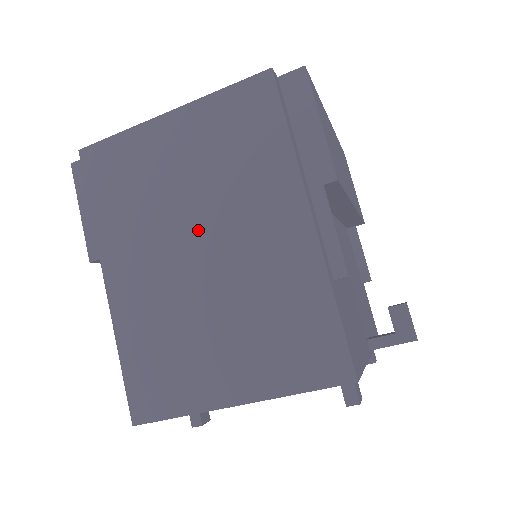
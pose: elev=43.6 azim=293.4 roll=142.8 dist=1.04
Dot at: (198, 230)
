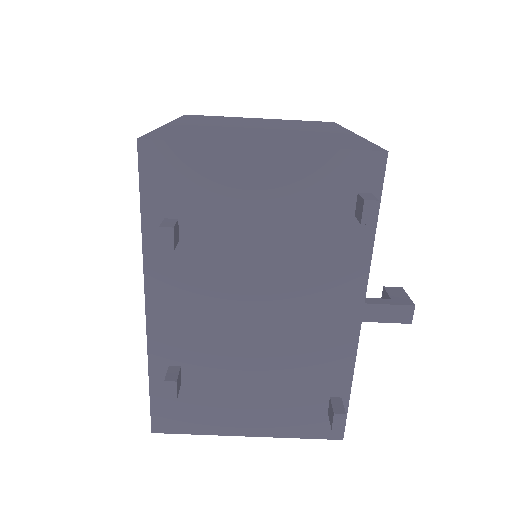
Dot at: (263, 127)
